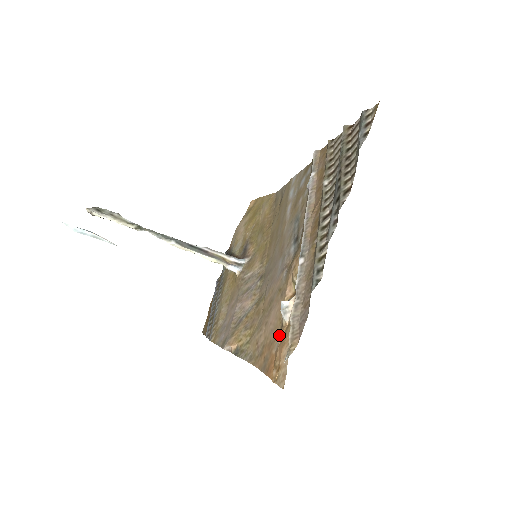
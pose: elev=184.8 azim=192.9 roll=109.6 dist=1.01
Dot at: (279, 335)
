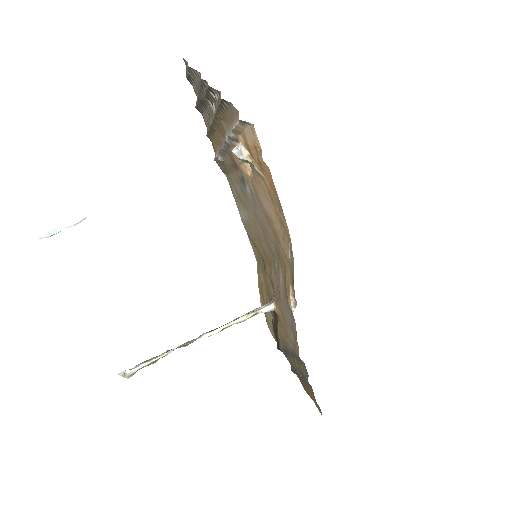
Dot at: occluded
